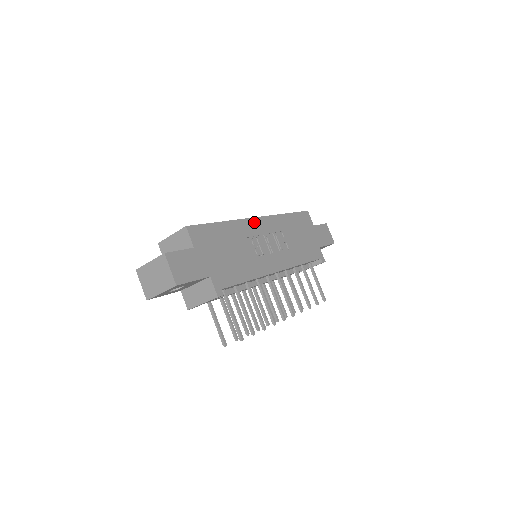
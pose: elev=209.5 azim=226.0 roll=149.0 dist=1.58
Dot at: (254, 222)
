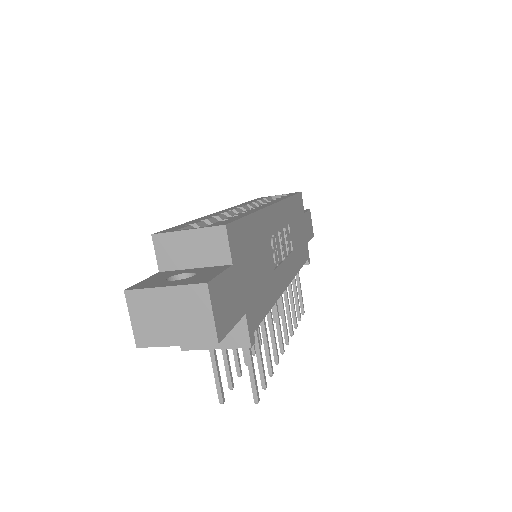
Dot at: (273, 211)
